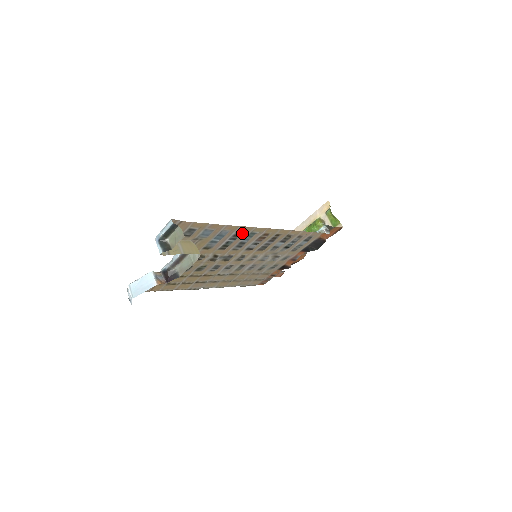
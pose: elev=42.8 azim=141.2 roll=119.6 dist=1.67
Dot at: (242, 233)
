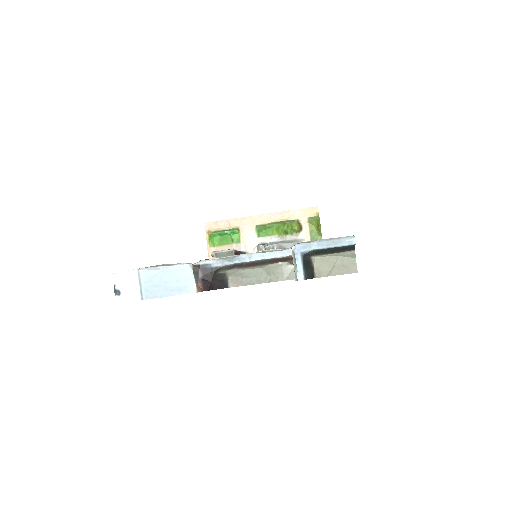
Dot at: occluded
